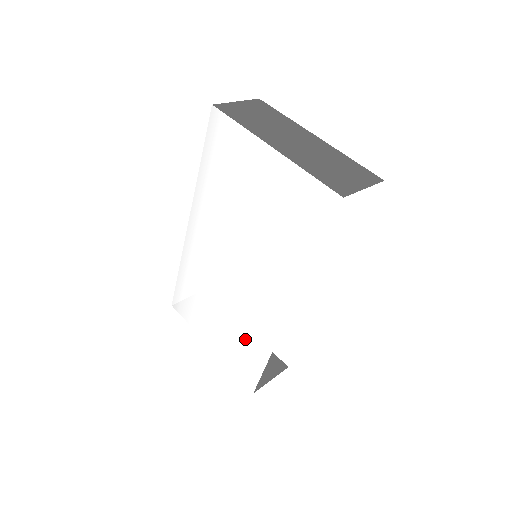
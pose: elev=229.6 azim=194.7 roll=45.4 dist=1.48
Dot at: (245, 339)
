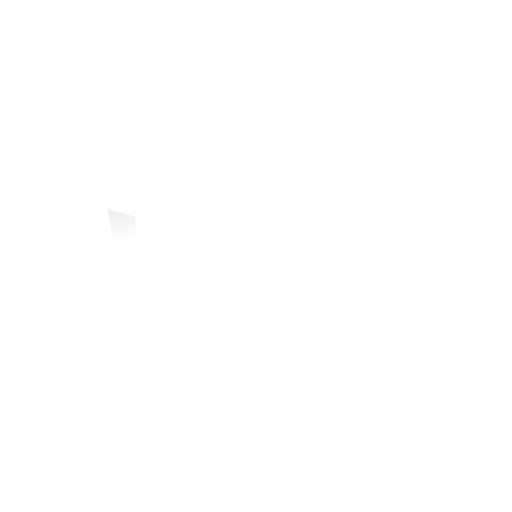
Dot at: (186, 313)
